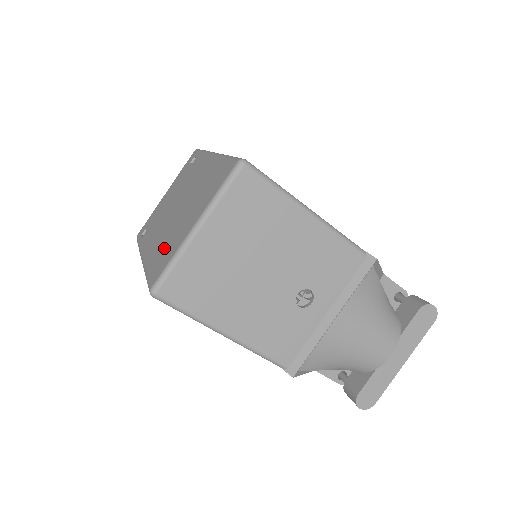
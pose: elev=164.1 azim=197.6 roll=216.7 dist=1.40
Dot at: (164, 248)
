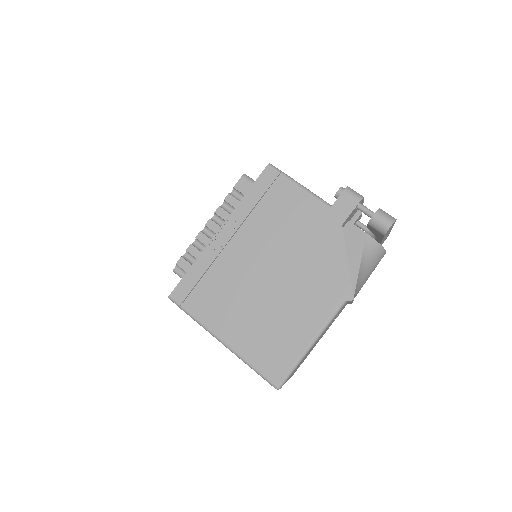
Dot at: occluded
